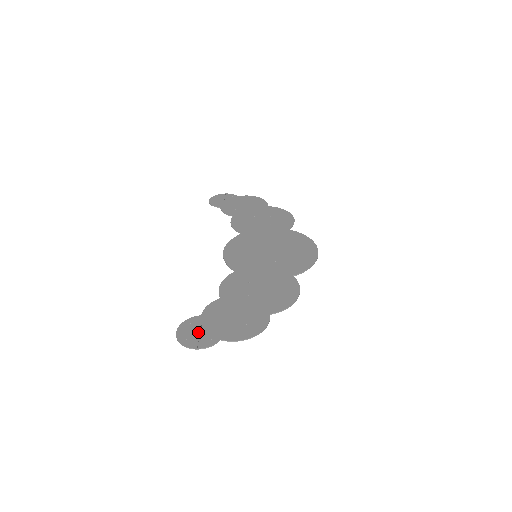
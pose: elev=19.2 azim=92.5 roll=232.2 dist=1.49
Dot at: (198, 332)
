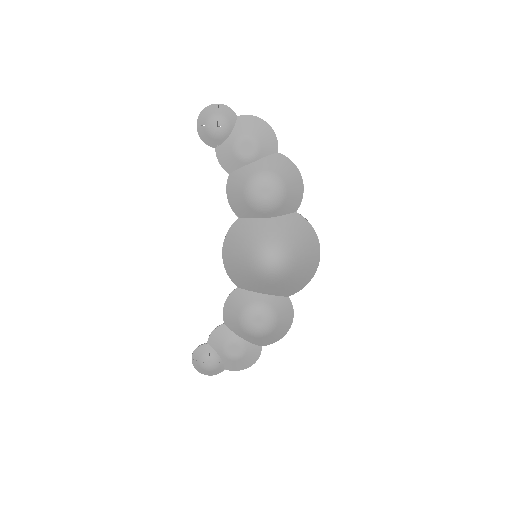
Dot at: occluded
